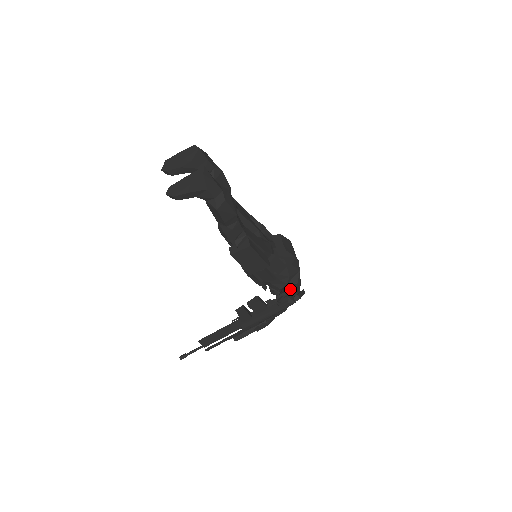
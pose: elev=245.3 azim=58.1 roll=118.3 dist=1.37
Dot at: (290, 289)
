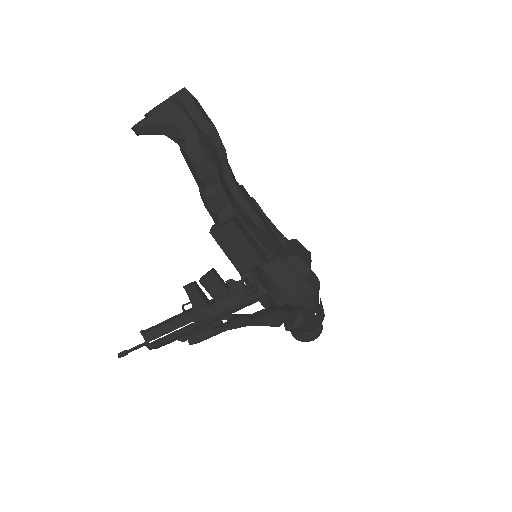
Dot at: (293, 307)
